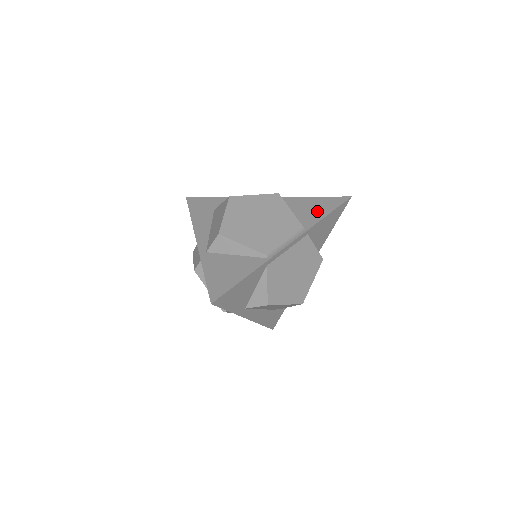
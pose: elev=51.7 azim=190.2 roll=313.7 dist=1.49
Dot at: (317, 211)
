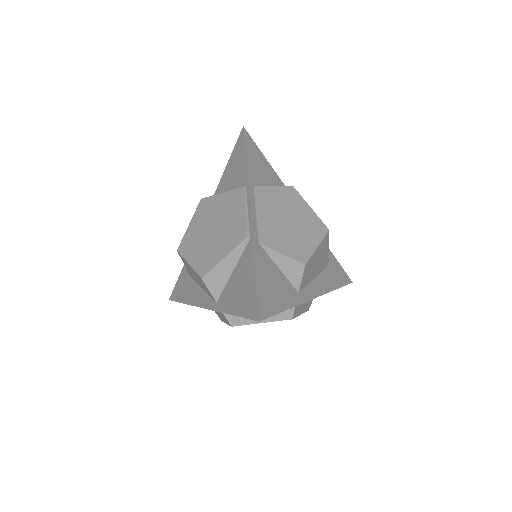
Dot at: (238, 167)
